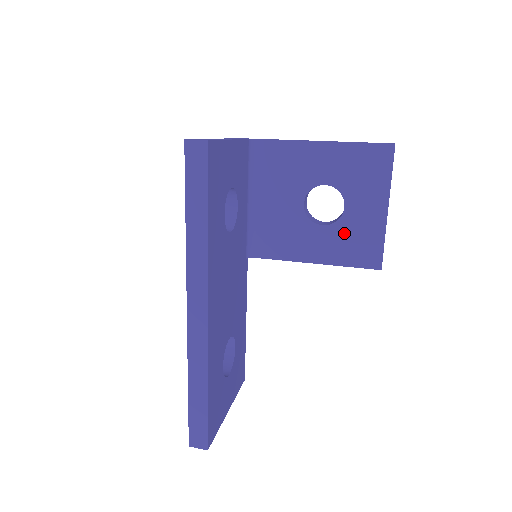
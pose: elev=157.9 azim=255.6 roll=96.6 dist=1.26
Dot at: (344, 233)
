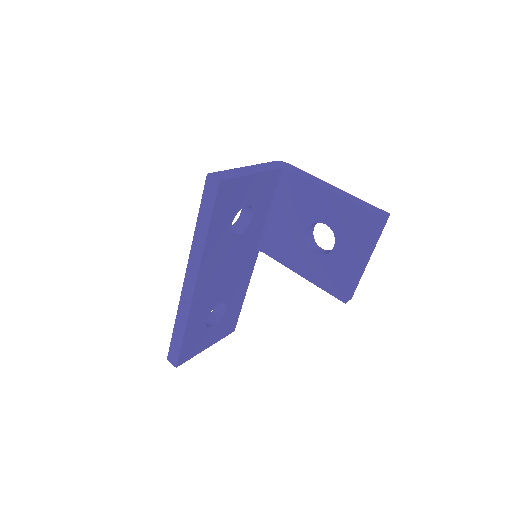
Dot at: (328, 265)
